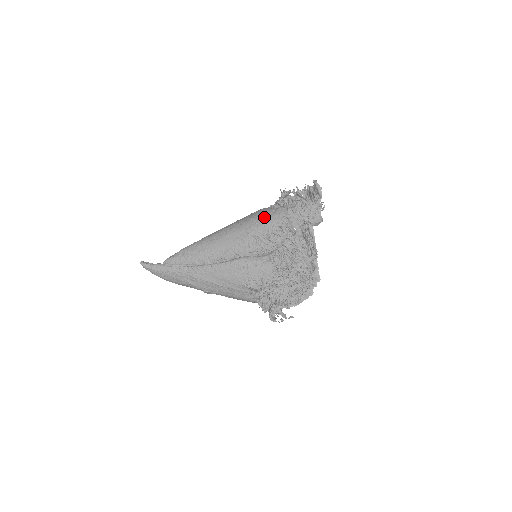
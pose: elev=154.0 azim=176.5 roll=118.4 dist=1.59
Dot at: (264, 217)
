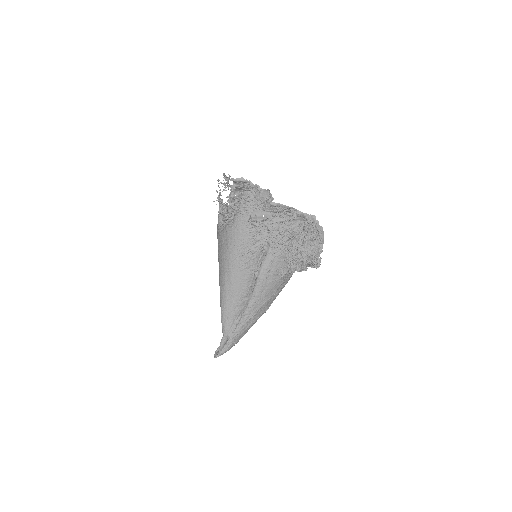
Dot at: (236, 236)
